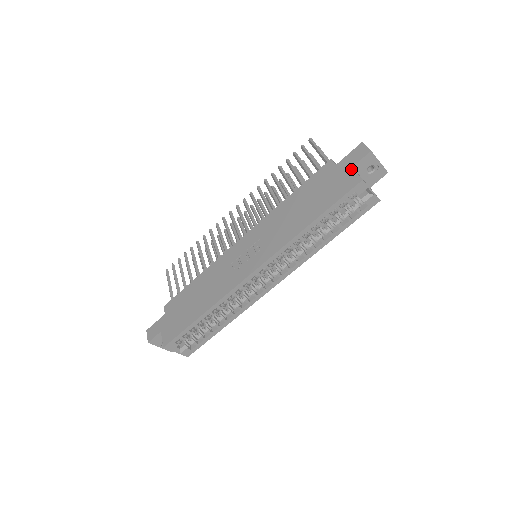
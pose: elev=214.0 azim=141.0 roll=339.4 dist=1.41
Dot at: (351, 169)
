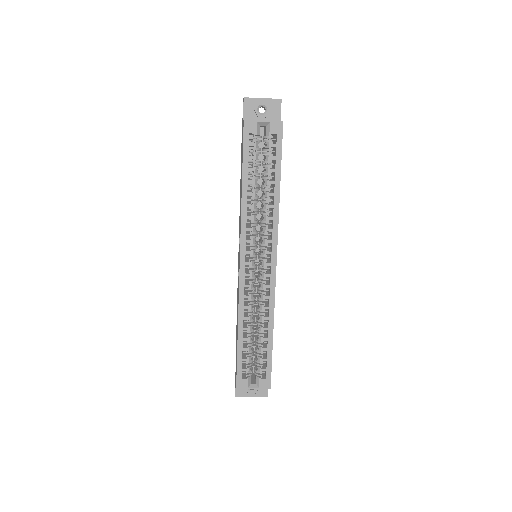
Dot at: occluded
